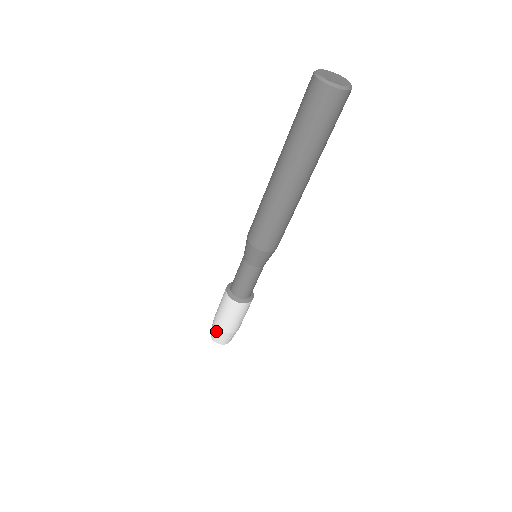
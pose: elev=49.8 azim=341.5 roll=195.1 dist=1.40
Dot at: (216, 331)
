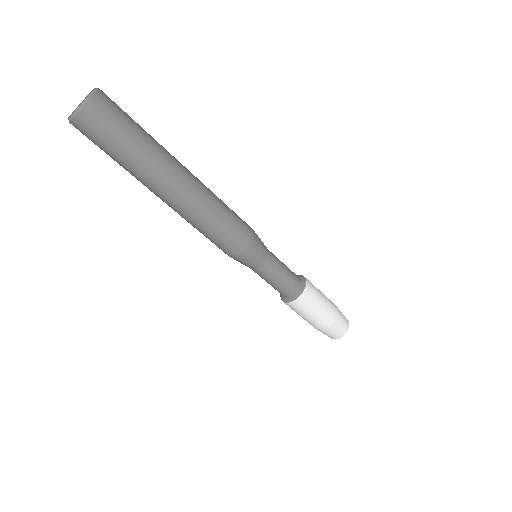
Dot at: (318, 330)
